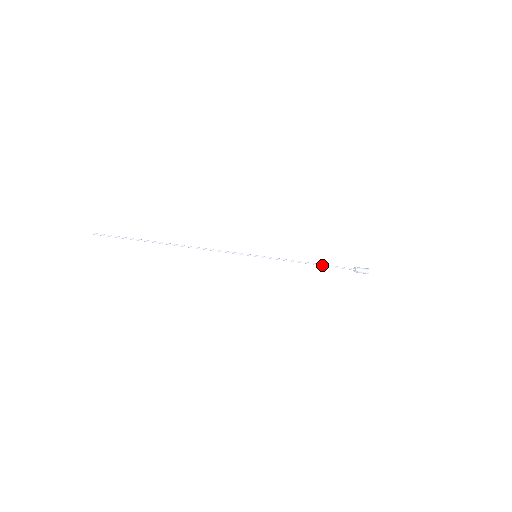
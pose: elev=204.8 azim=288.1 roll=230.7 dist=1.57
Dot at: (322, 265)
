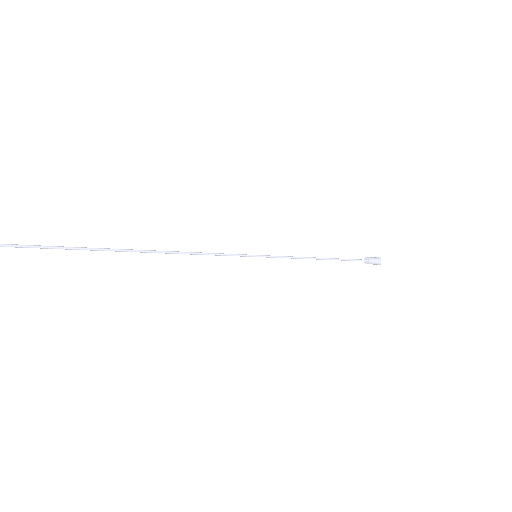
Dot at: (333, 259)
